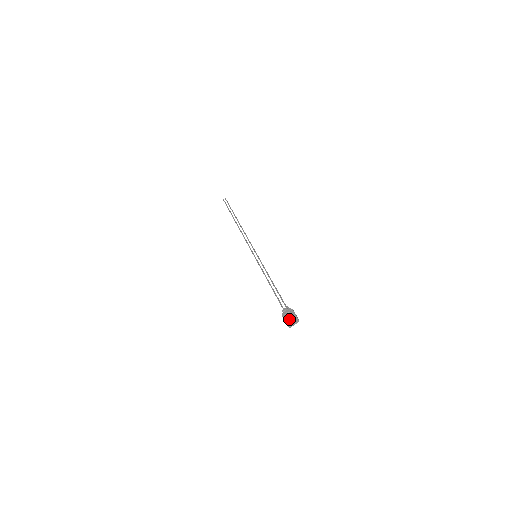
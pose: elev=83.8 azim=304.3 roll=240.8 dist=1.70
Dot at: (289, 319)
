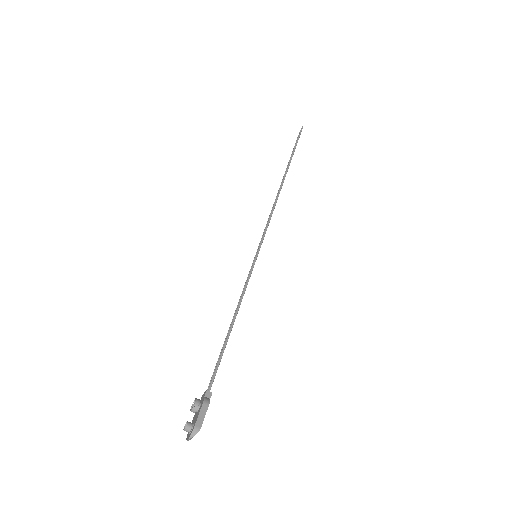
Dot at: (188, 423)
